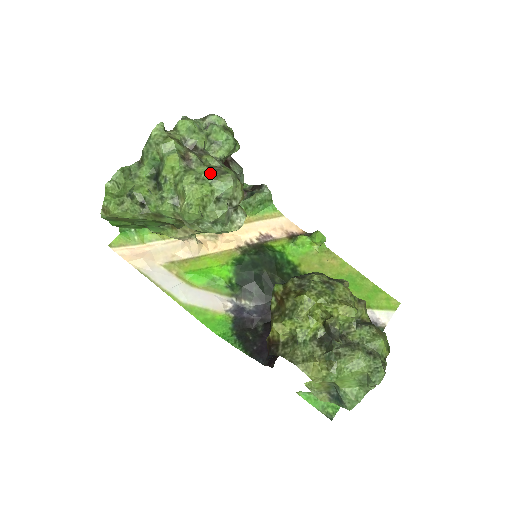
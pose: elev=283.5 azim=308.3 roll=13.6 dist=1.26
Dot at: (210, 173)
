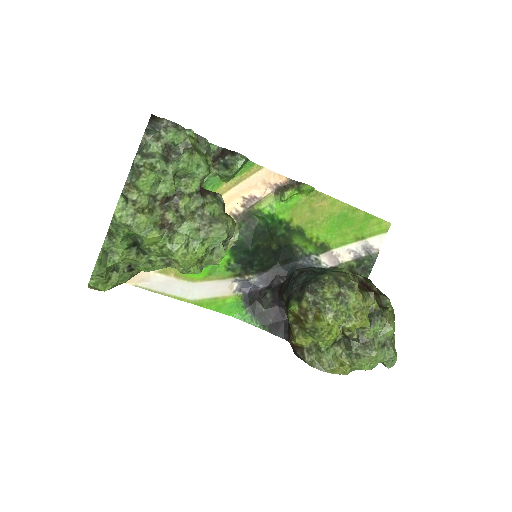
Dot at: (197, 230)
